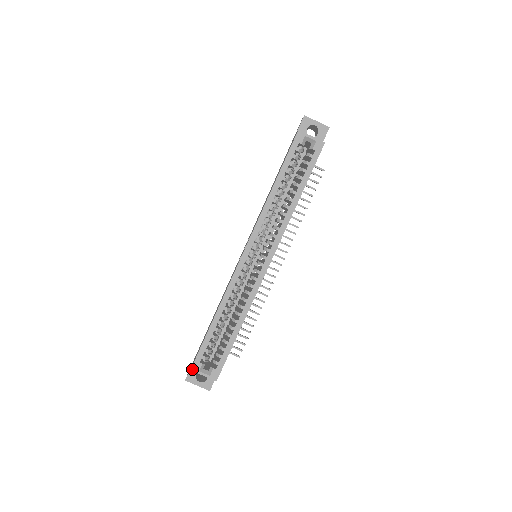
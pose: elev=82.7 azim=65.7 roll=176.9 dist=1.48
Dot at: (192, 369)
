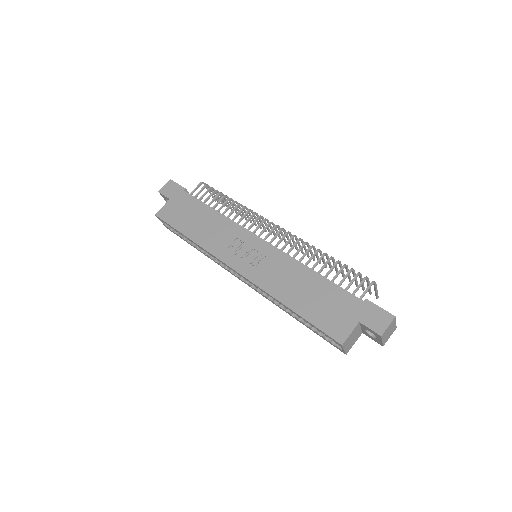
Dot at: (156, 216)
